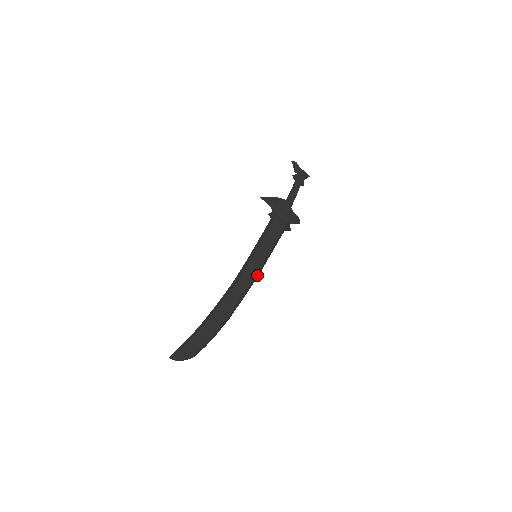
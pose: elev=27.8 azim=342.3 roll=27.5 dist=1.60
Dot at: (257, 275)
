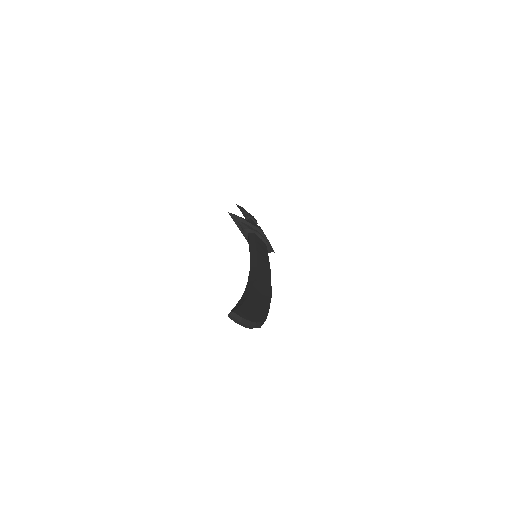
Dot at: occluded
